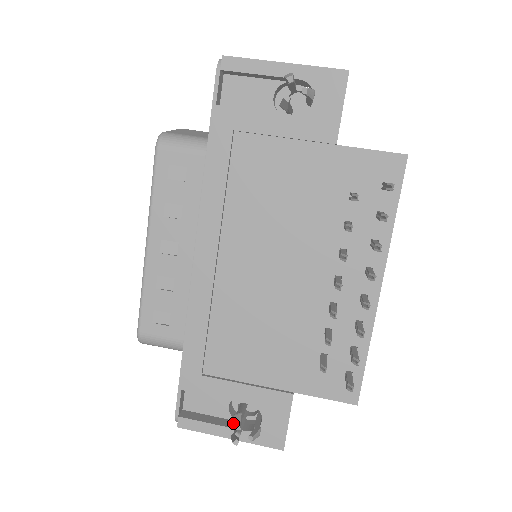
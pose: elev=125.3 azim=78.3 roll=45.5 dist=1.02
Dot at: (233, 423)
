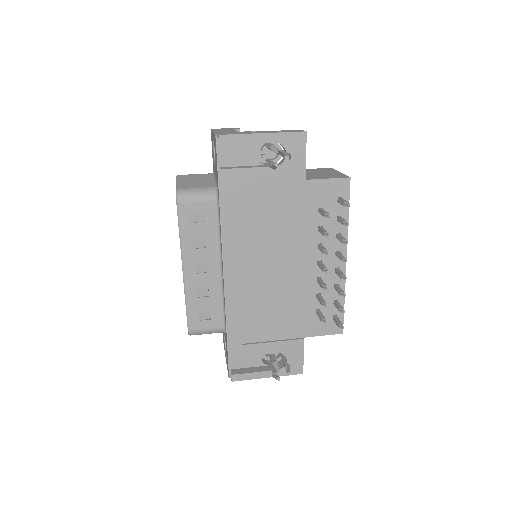
Dot at: (267, 367)
